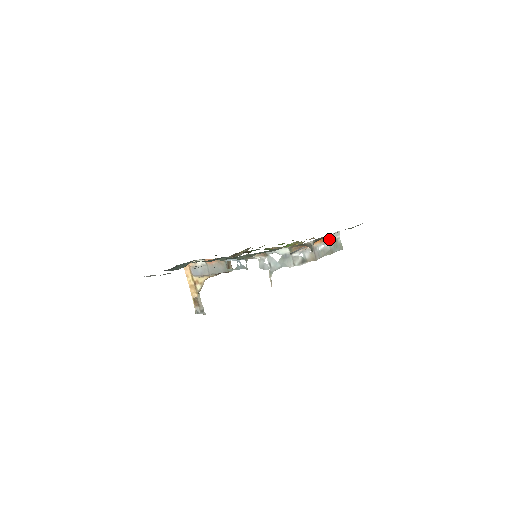
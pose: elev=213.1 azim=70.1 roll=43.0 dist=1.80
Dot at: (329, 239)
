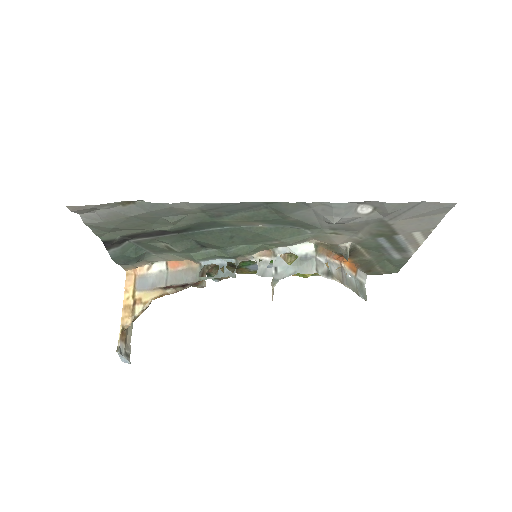
Dot at: (356, 274)
